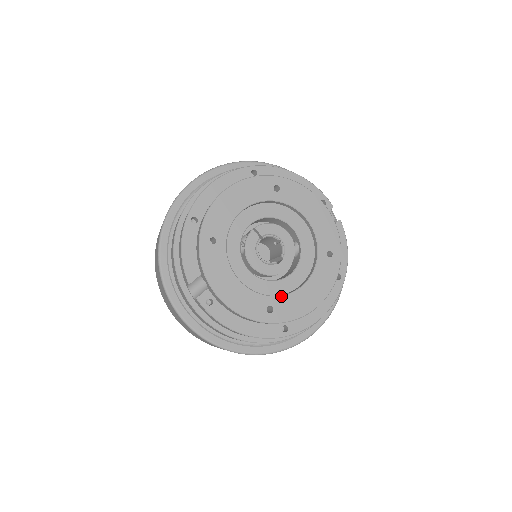
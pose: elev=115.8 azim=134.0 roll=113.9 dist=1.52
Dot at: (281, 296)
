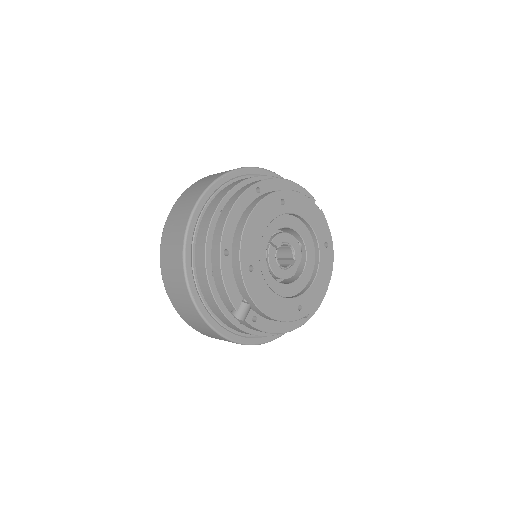
Dot at: (304, 293)
